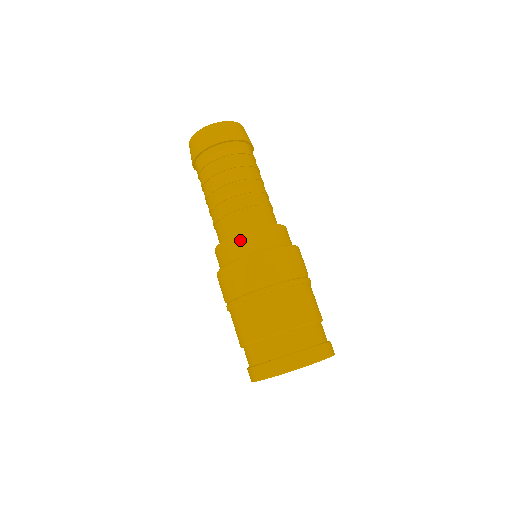
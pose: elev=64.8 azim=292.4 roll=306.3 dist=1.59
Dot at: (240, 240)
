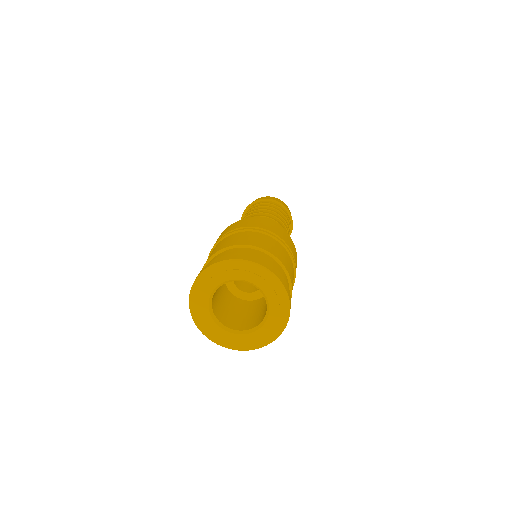
Dot at: occluded
